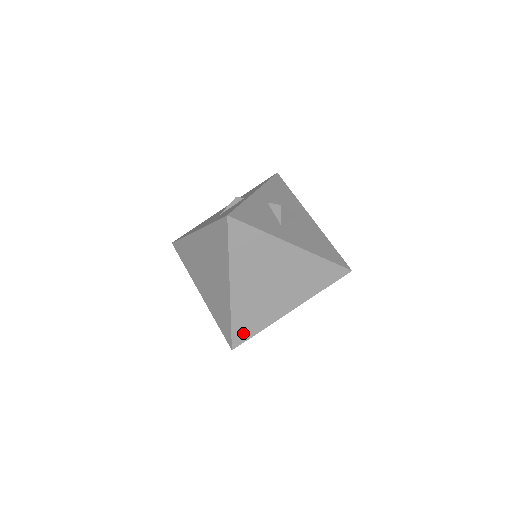
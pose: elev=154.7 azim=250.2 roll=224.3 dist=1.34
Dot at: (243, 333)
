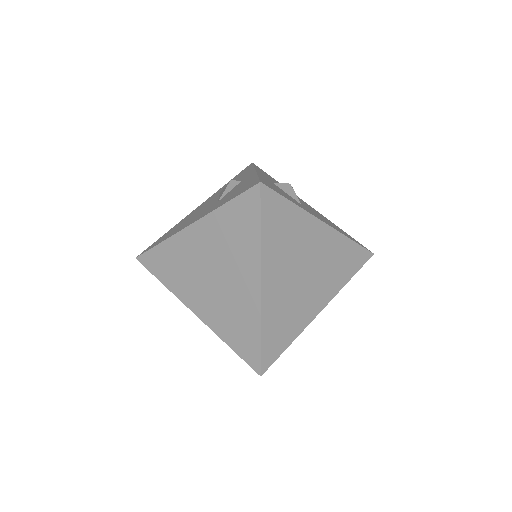
Dot at: (273, 349)
